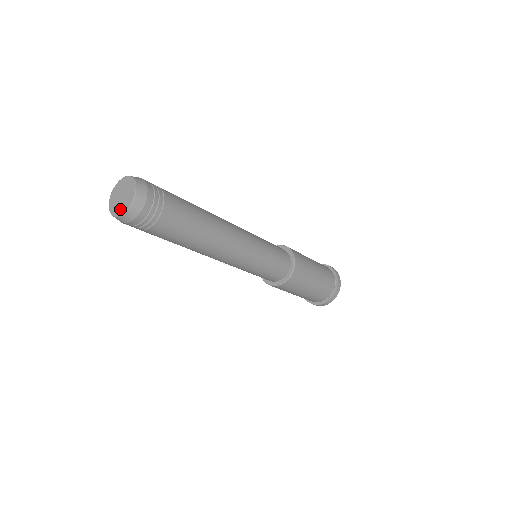
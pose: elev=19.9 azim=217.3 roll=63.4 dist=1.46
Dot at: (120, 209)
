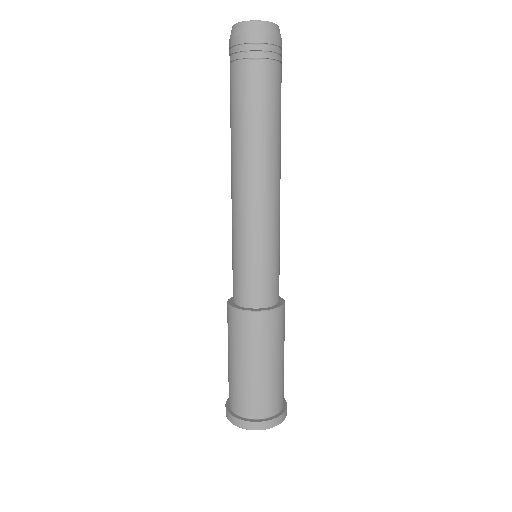
Dot at: (258, 22)
